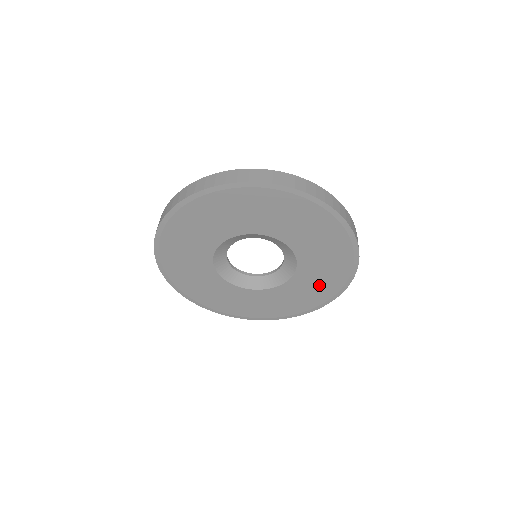
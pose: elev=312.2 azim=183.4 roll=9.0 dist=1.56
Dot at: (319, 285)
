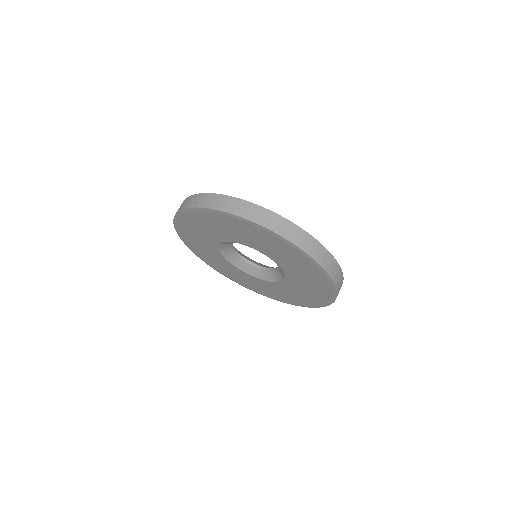
Dot at: (272, 292)
